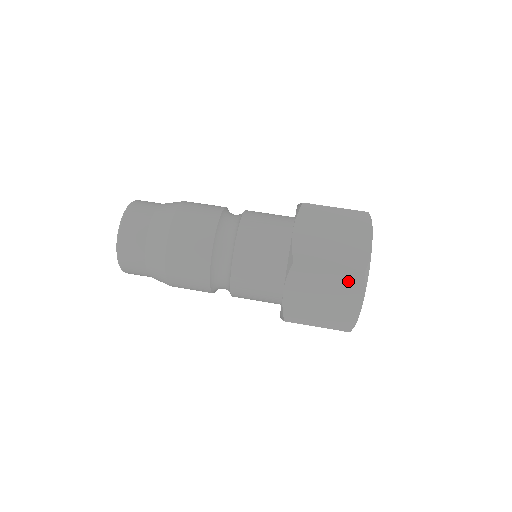
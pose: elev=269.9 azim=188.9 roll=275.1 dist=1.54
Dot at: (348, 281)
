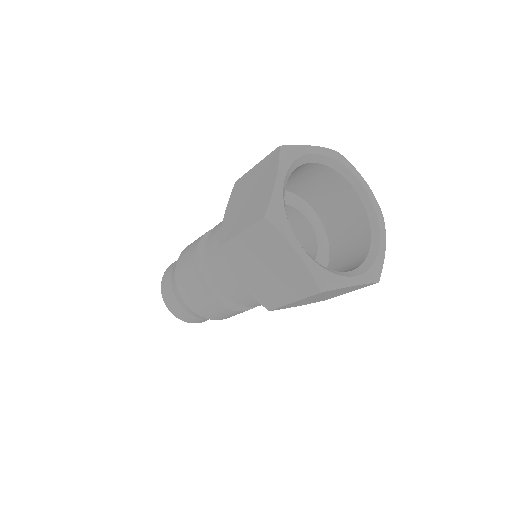
Dot at: (263, 236)
